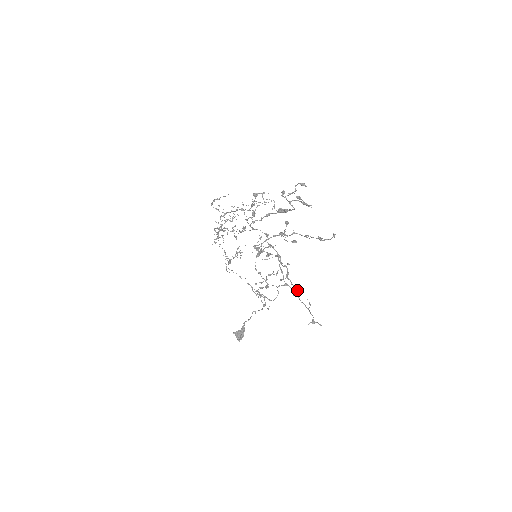
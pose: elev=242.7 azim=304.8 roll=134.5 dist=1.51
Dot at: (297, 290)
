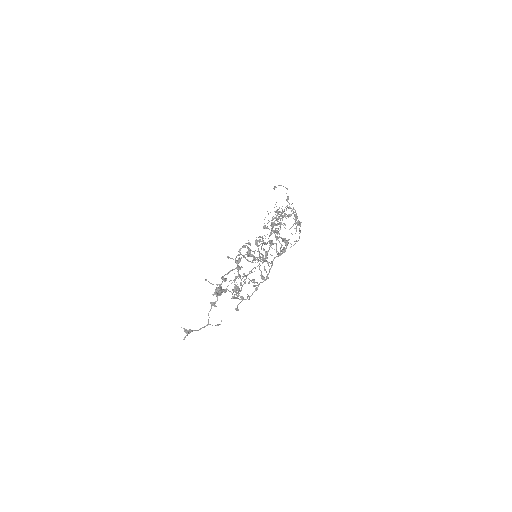
Dot at: (236, 309)
